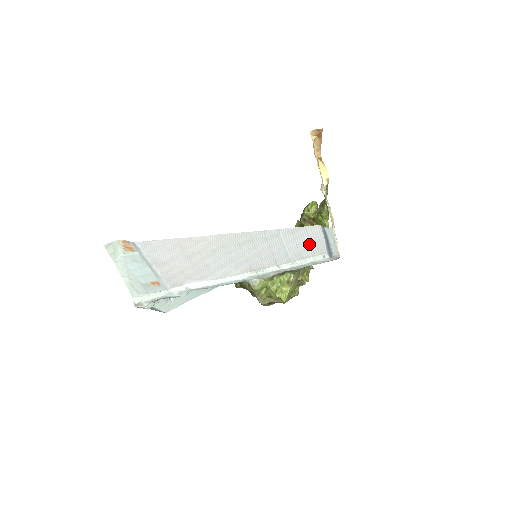
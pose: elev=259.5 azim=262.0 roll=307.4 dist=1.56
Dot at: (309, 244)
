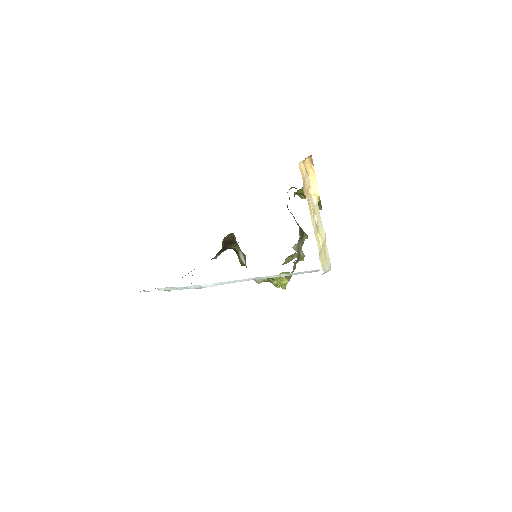
Dot at: occluded
